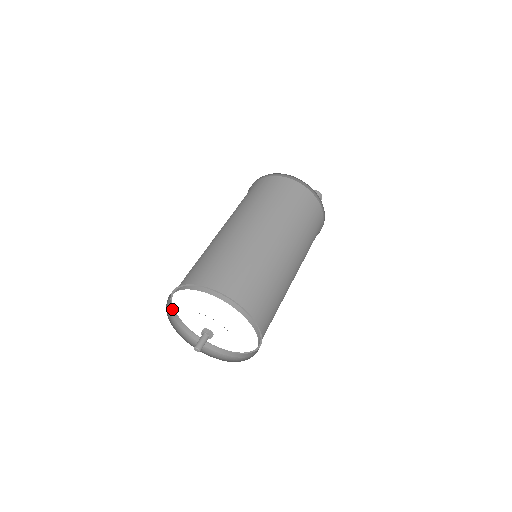
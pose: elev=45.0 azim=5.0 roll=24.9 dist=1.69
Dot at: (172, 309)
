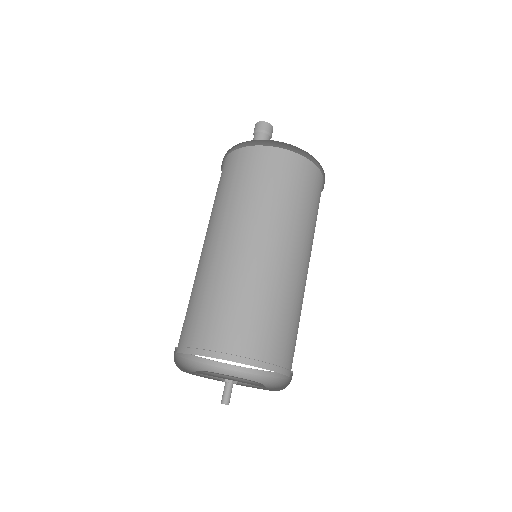
Dot at: (188, 348)
